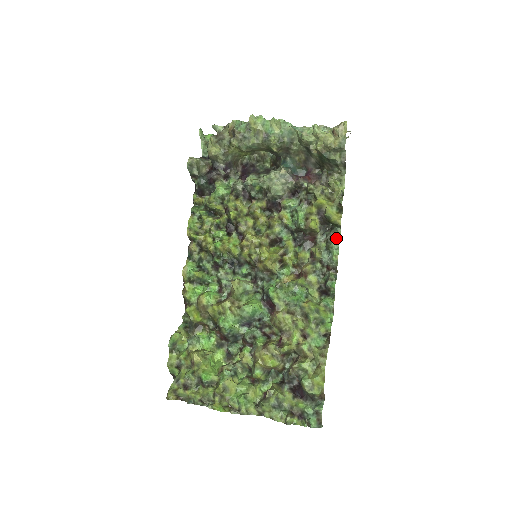
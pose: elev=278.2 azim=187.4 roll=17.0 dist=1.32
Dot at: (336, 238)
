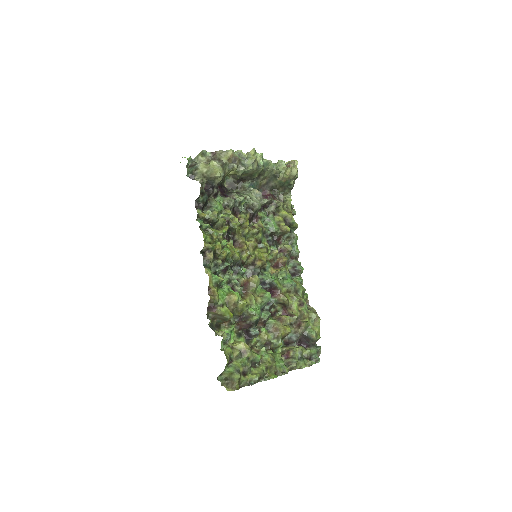
Dot at: (297, 237)
